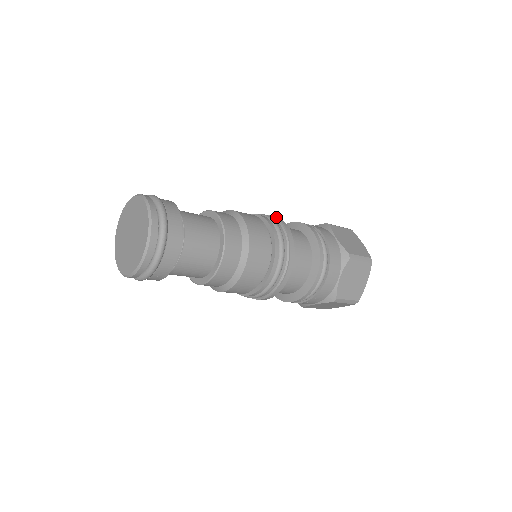
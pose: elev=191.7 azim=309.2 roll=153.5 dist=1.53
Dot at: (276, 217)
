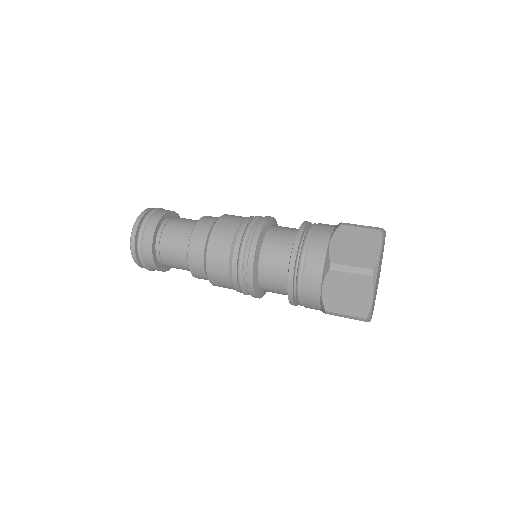
Dot at: occluded
